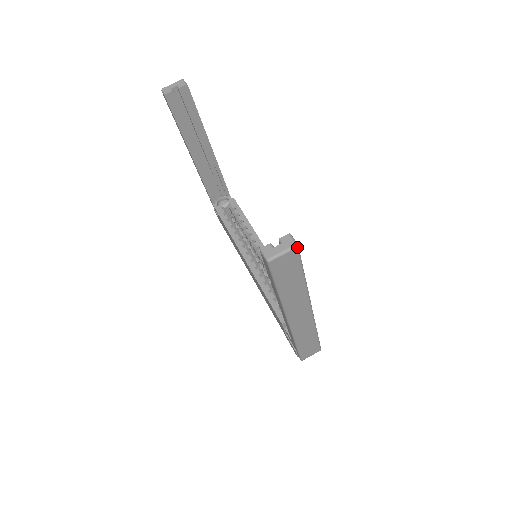
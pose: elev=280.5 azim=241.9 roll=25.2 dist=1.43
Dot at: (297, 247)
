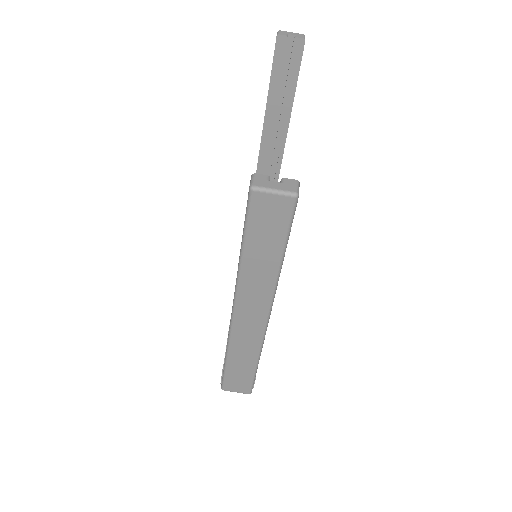
Dot at: (296, 197)
